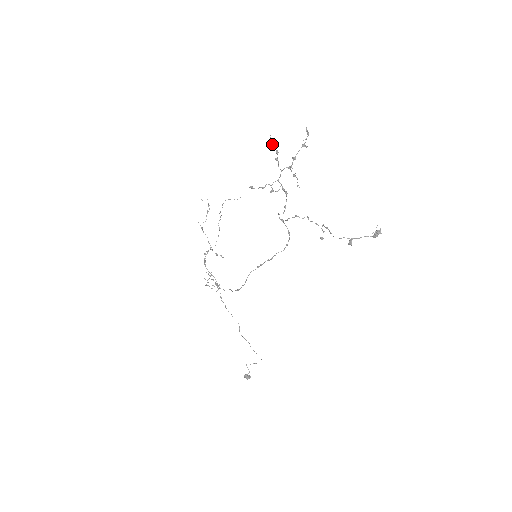
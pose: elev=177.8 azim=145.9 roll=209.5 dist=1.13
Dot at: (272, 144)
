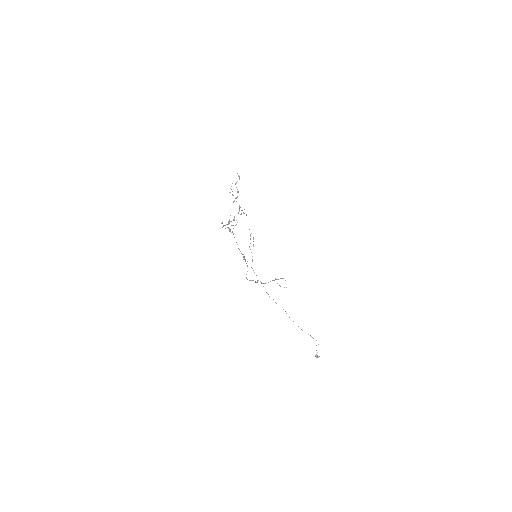
Dot at: (230, 188)
